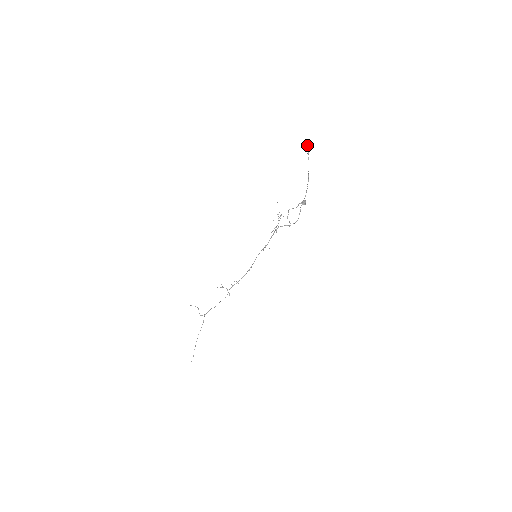
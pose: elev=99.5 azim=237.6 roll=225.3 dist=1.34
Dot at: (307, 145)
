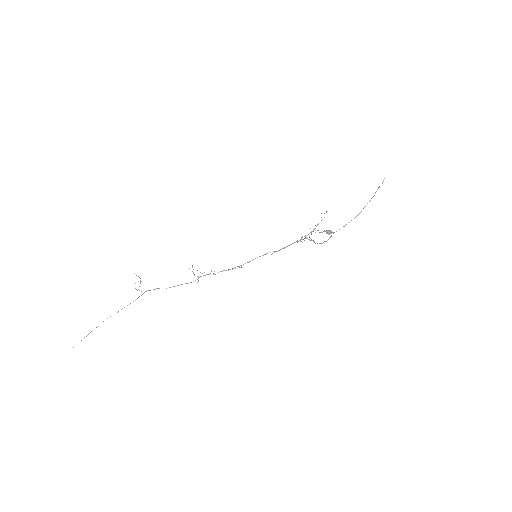
Dot at: (383, 180)
